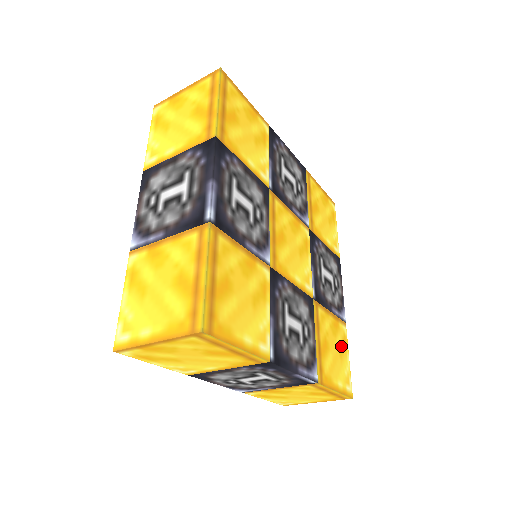
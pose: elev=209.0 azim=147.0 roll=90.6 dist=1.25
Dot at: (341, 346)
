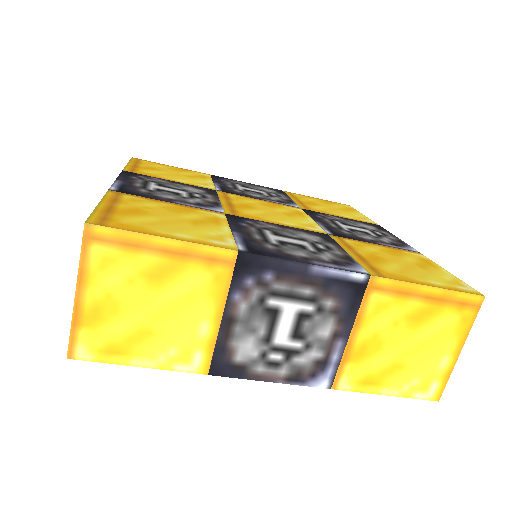
Dot at: (419, 263)
